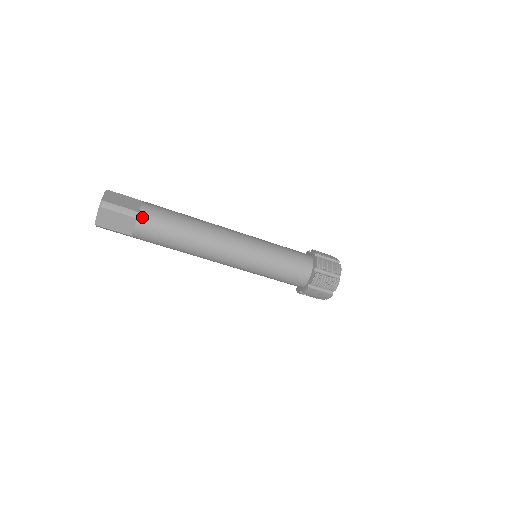
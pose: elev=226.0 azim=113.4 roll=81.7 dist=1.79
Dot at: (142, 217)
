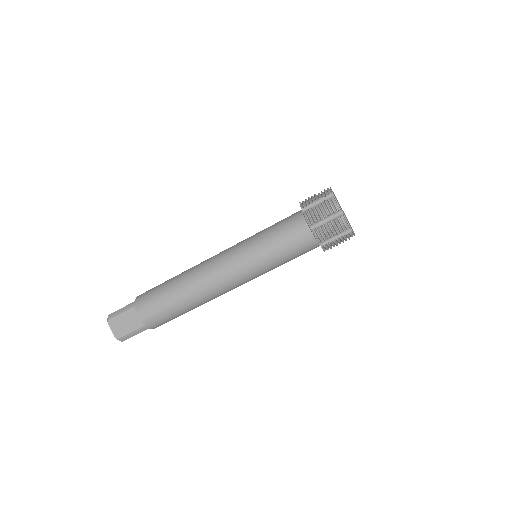
Dot at: (138, 302)
